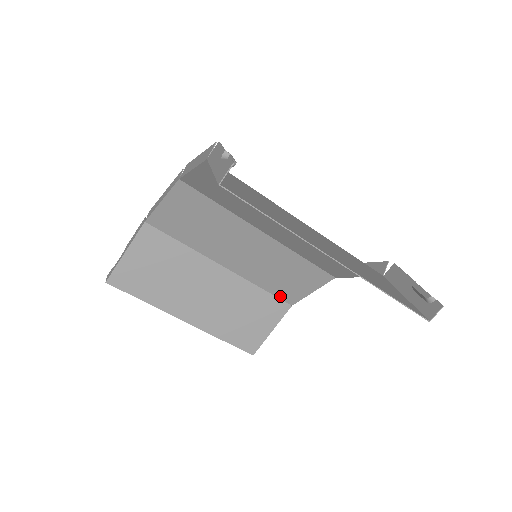
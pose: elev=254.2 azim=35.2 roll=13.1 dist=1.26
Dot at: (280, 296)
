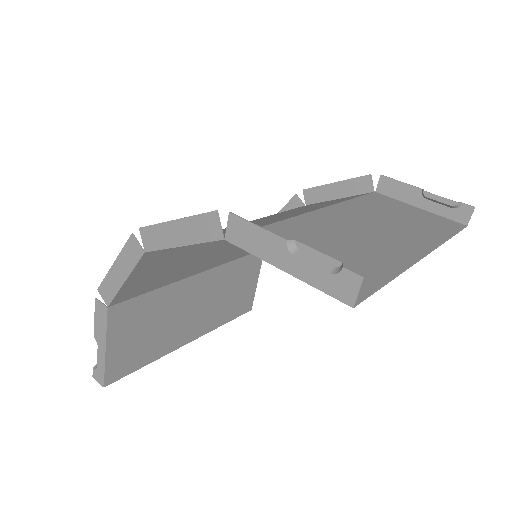
Dot at: occluded
